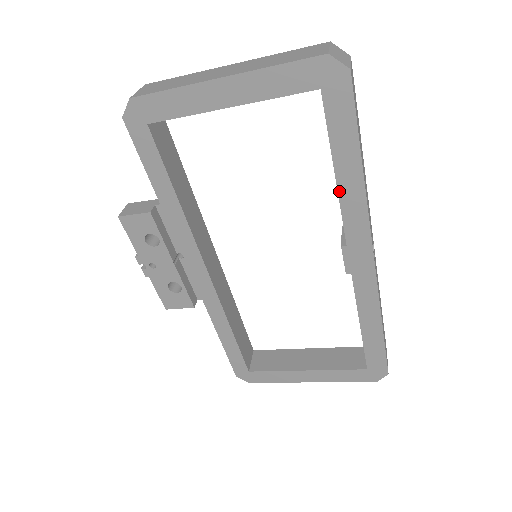
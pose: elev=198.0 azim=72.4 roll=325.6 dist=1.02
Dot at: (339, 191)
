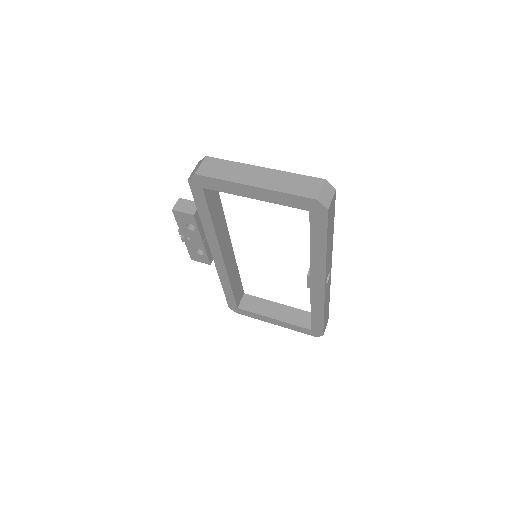
Dot at: (311, 253)
